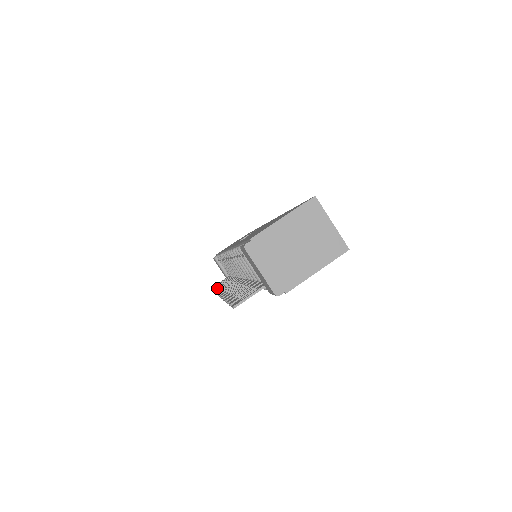
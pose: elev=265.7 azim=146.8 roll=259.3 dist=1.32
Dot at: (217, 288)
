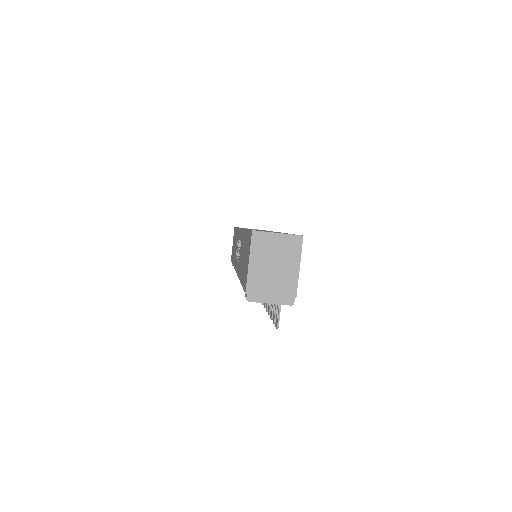
Dot at: occluded
